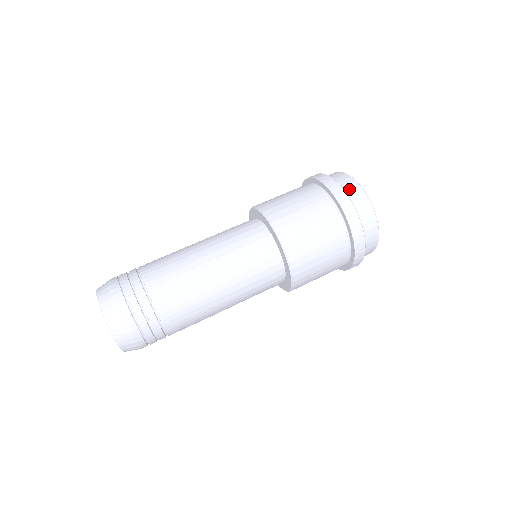
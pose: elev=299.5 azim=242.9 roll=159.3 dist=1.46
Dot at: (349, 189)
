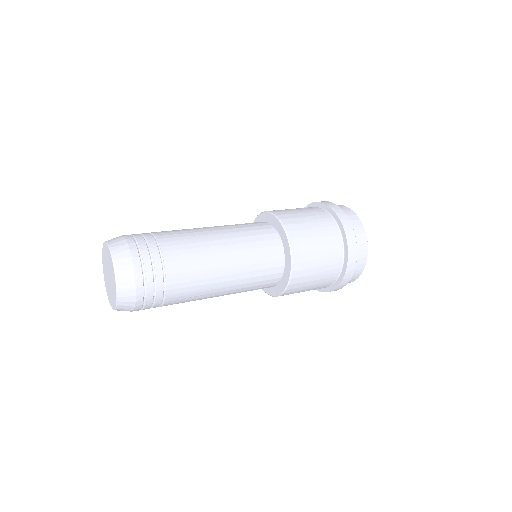
Dot at: occluded
